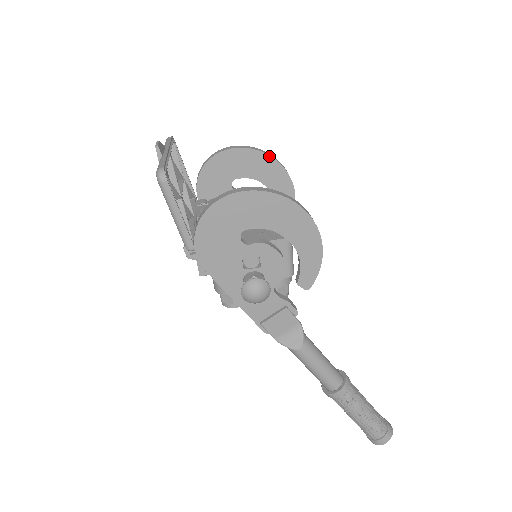
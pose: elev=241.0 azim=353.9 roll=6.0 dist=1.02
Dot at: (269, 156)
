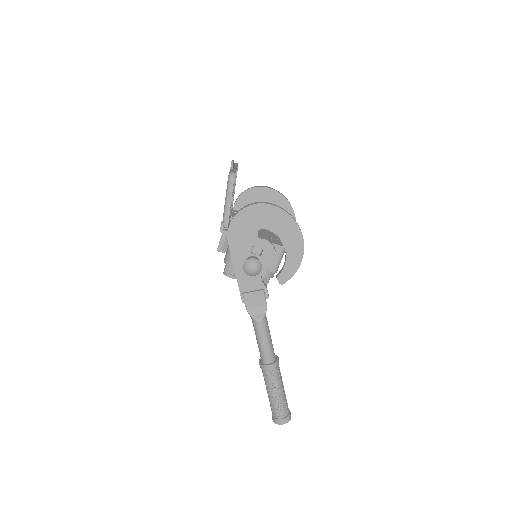
Dot at: (289, 203)
